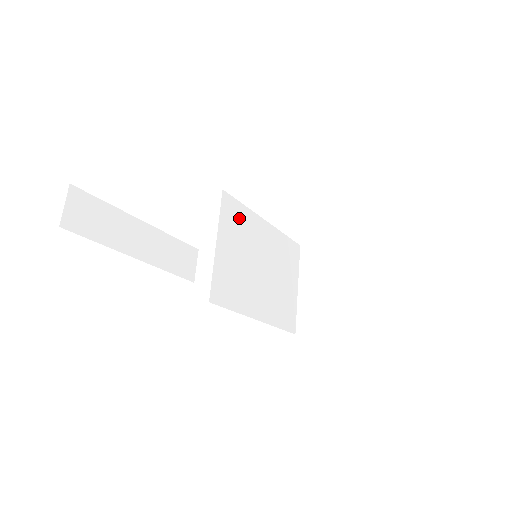
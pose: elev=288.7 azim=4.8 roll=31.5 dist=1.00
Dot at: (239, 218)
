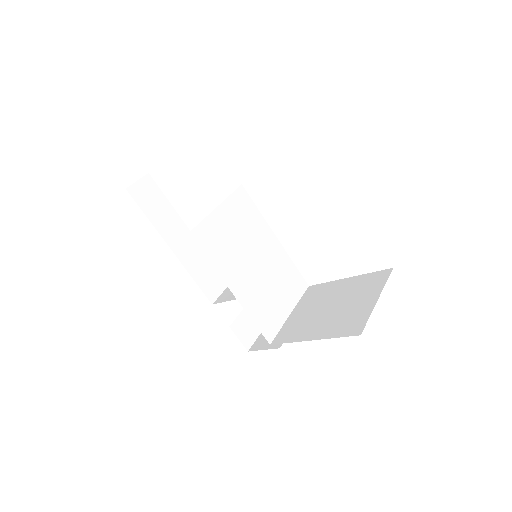
Dot at: (248, 212)
